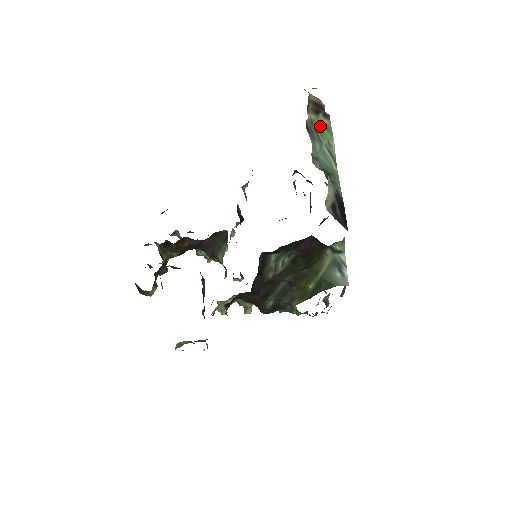
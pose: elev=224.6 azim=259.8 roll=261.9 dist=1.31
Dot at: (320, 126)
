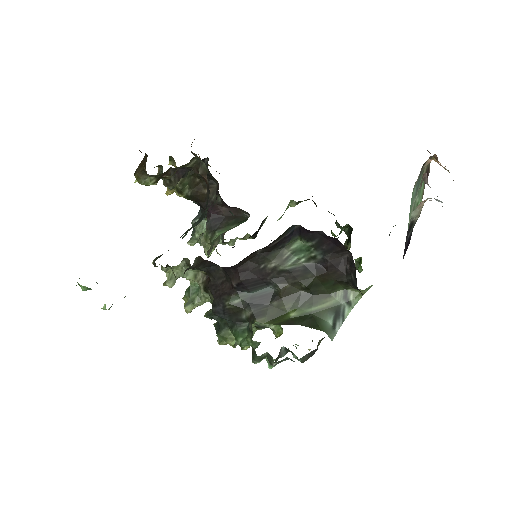
Dot at: (422, 186)
